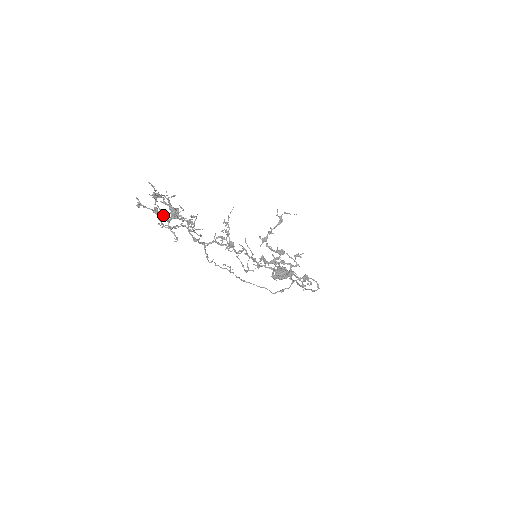
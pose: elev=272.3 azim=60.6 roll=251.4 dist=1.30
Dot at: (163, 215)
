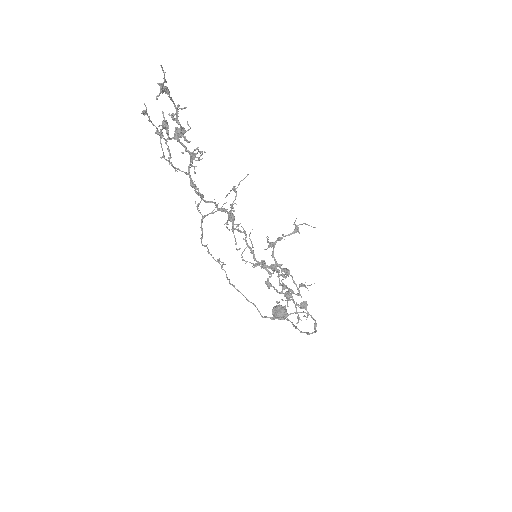
Dot at: (164, 121)
